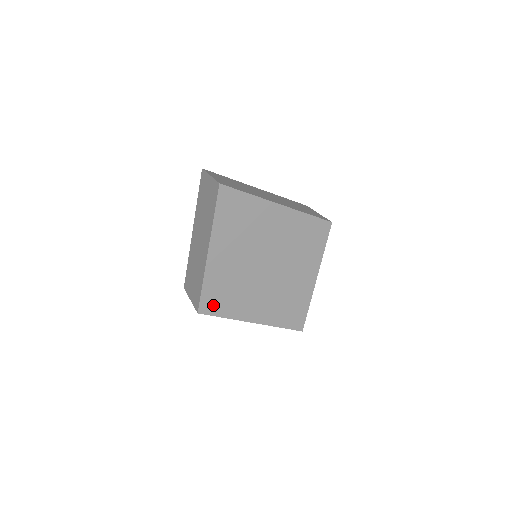
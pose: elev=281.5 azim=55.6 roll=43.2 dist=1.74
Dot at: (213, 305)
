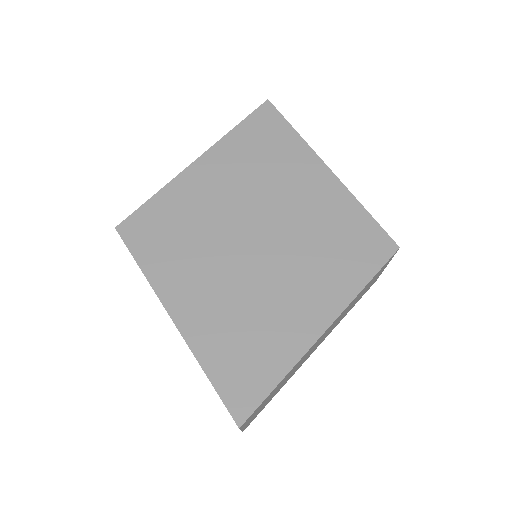
Dot at: (143, 234)
